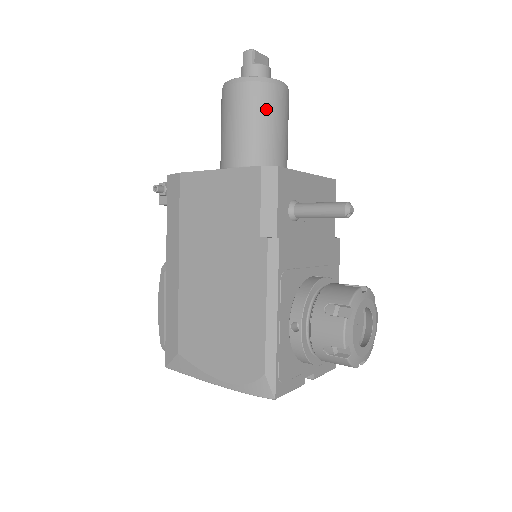
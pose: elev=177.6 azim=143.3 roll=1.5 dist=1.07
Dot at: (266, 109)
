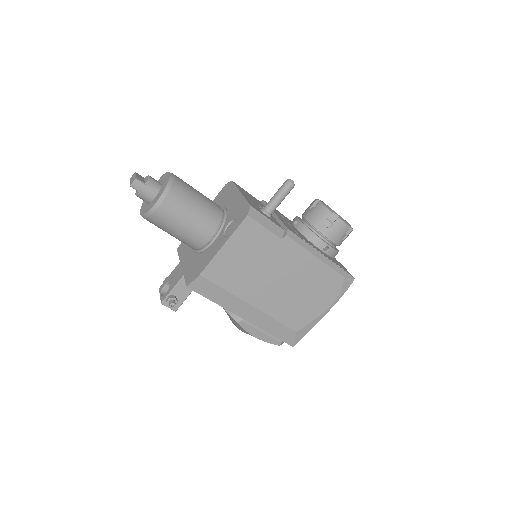
Dot at: (189, 194)
